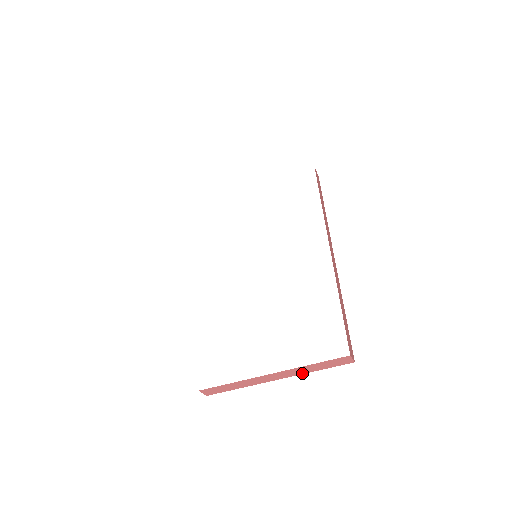
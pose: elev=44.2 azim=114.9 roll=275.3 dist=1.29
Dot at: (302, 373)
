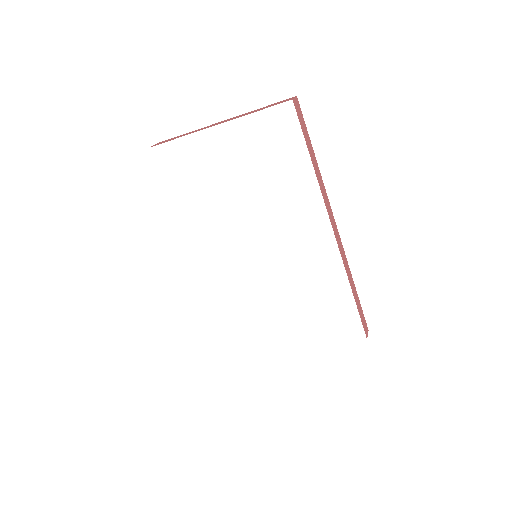
Dot at: occluded
